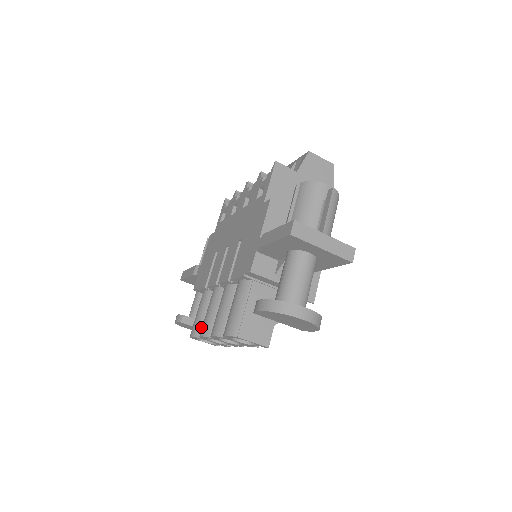
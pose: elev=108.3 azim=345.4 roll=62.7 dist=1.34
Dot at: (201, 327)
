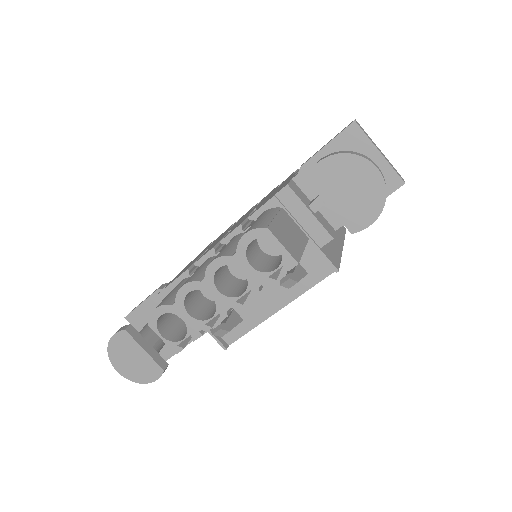
Dot at: occluded
